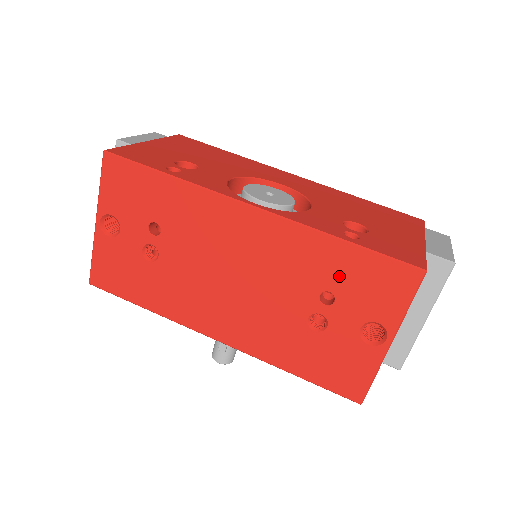
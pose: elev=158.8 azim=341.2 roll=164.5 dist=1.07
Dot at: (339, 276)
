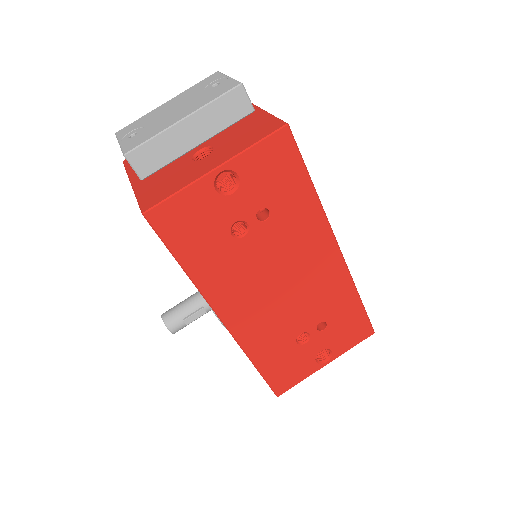
Dot at: (340, 316)
